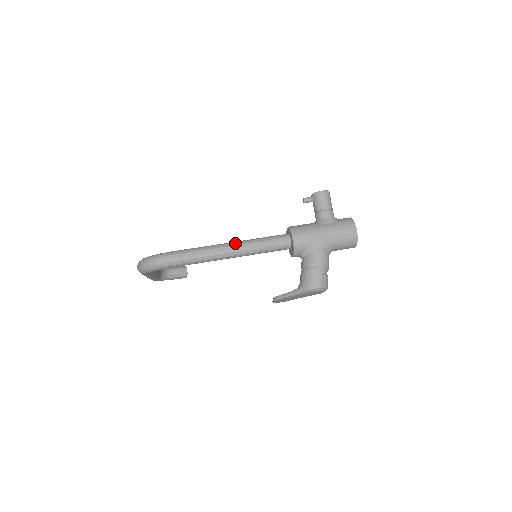
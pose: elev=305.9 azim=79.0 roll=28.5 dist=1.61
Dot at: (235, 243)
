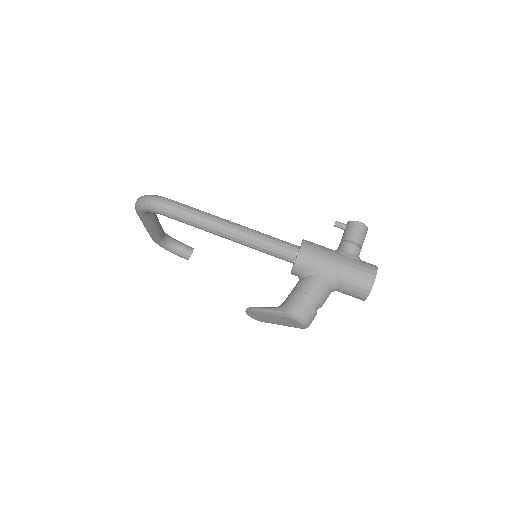
Dot at: (239, 225)
